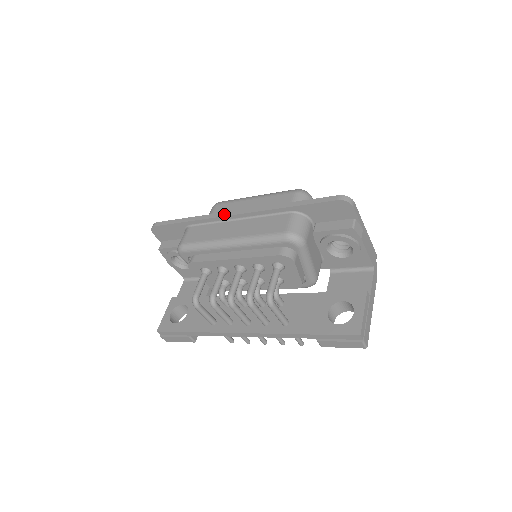
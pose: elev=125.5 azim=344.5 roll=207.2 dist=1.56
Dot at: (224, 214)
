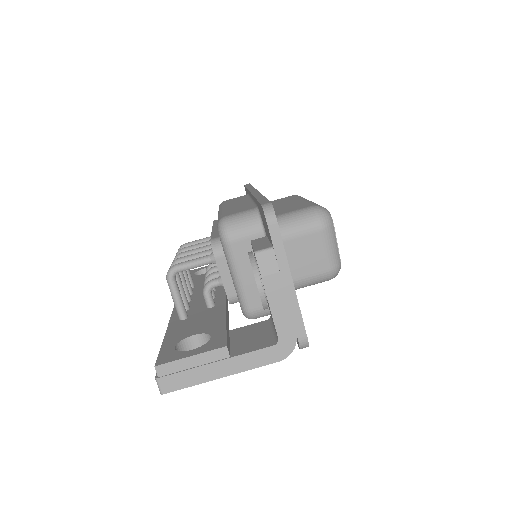
Dot at: (252, 189)
